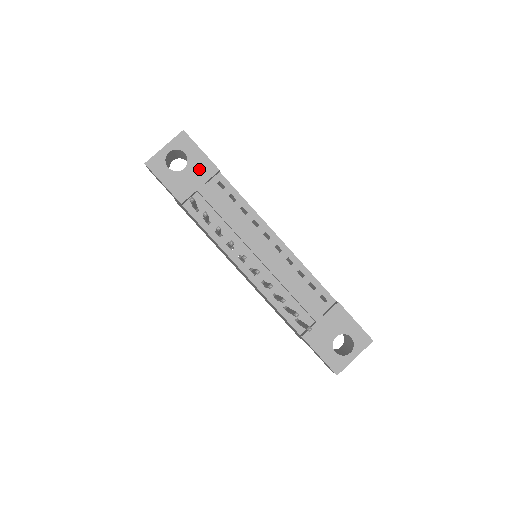
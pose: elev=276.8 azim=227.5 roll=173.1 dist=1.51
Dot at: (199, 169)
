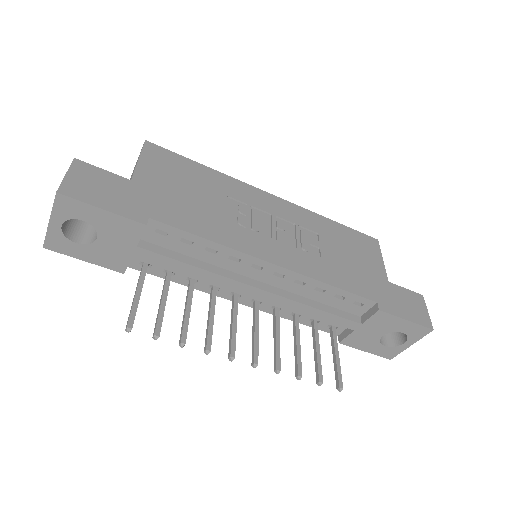
Dot at: (117, 233)
